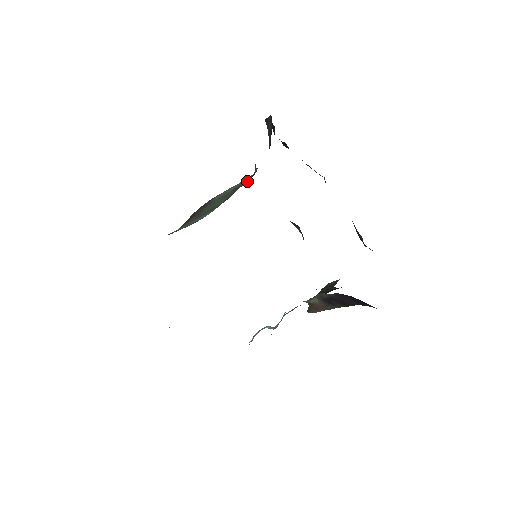
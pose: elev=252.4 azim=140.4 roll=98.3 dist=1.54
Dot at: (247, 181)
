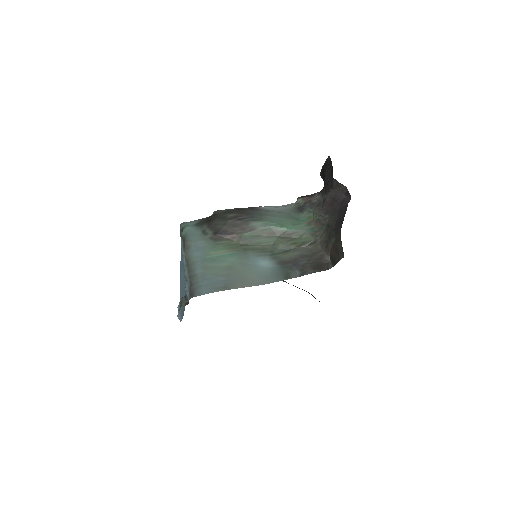
Dot at: (314, 257)
